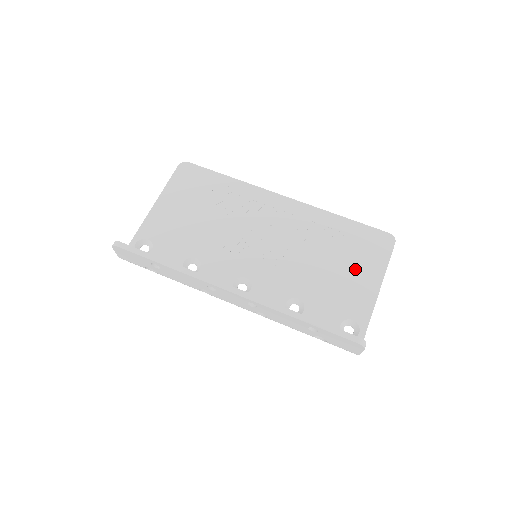
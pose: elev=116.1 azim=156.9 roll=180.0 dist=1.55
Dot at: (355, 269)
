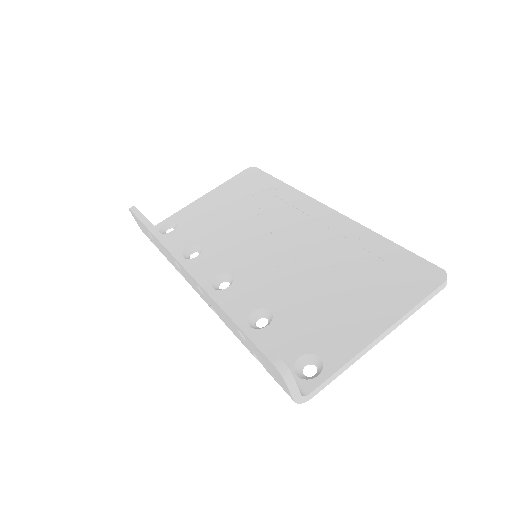
Dot at: (363, 298)
